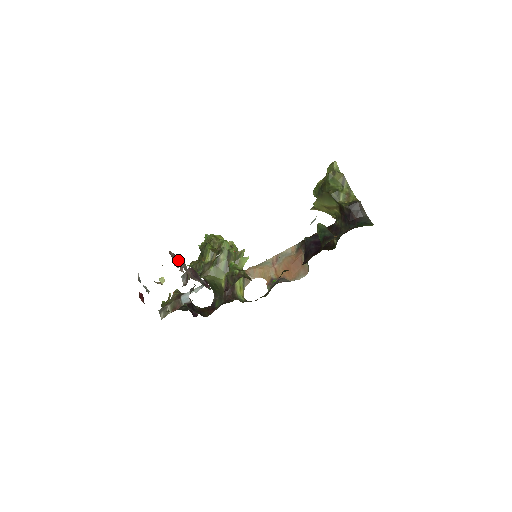
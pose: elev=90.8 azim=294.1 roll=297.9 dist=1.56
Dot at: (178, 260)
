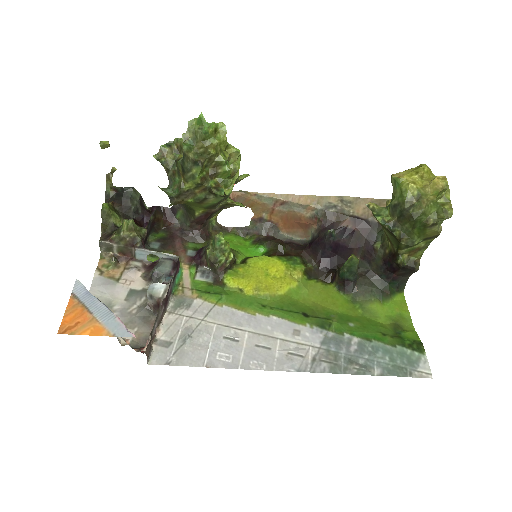
Dot at: (153, 328)
